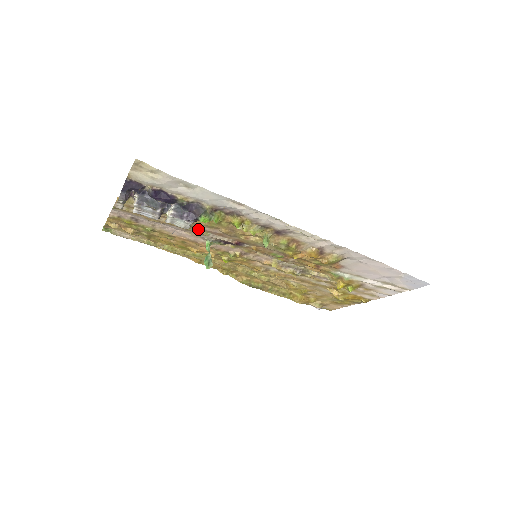
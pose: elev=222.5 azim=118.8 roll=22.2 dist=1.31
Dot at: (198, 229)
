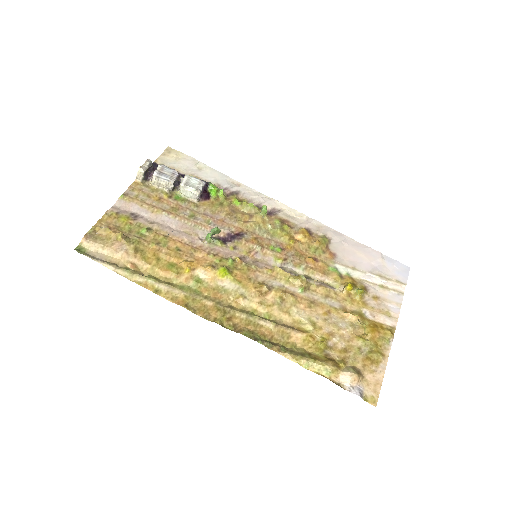
Dot at: (200, 218)
